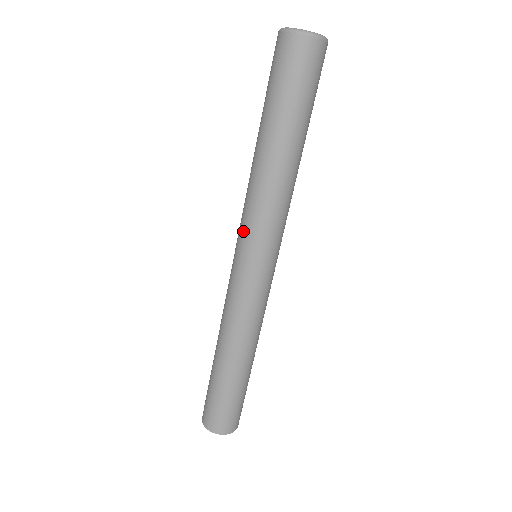
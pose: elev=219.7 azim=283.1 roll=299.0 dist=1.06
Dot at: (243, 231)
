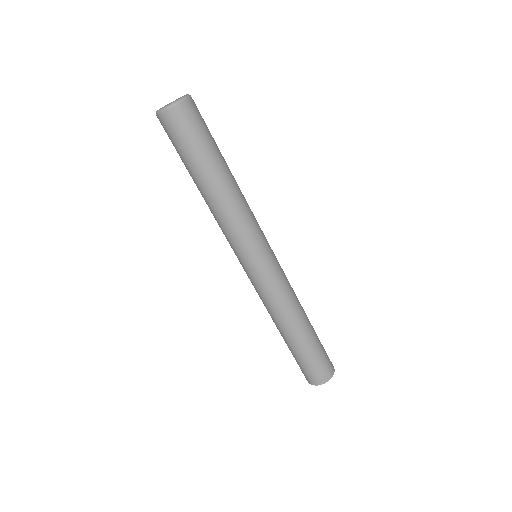
Dot at: (232, 248)
